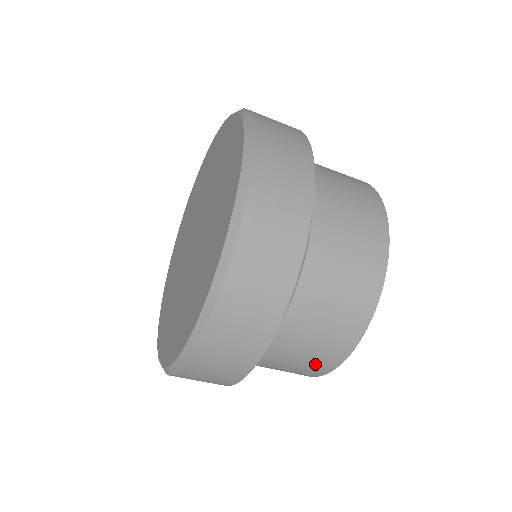
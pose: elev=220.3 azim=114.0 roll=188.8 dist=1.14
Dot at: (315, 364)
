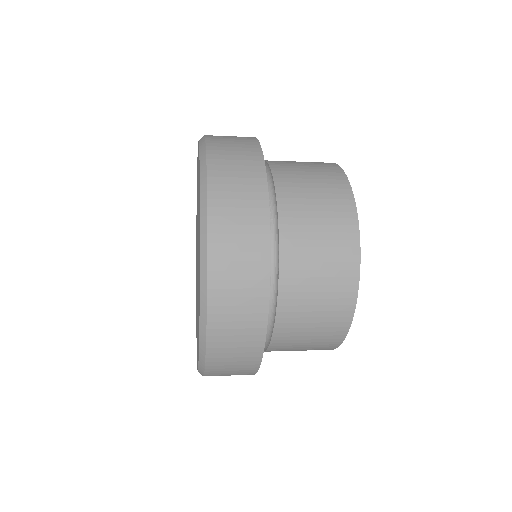
Dot at: occluded
